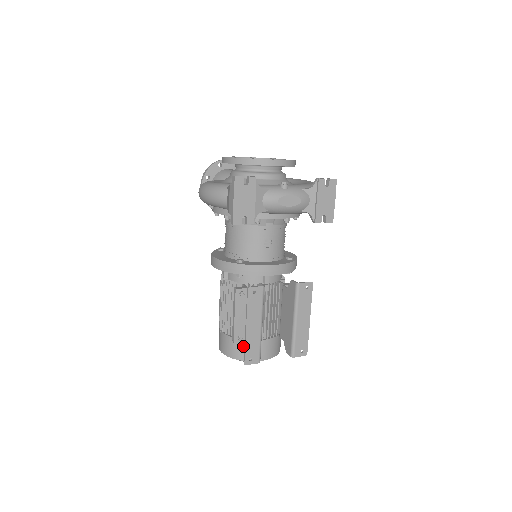
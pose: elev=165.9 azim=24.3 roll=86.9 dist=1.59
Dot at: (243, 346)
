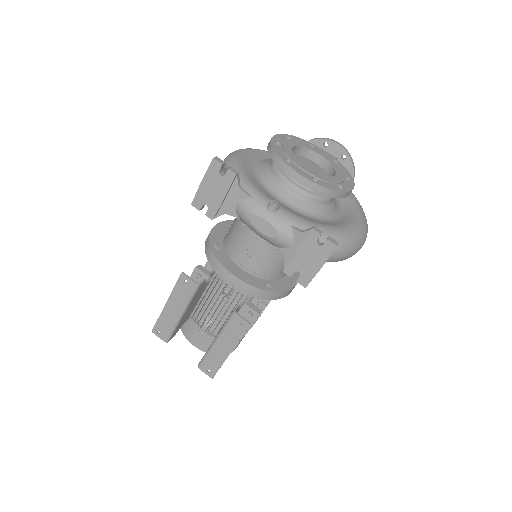
Dot at: occluded
